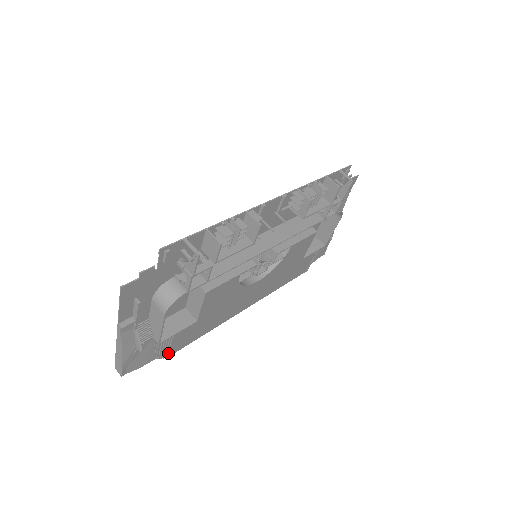
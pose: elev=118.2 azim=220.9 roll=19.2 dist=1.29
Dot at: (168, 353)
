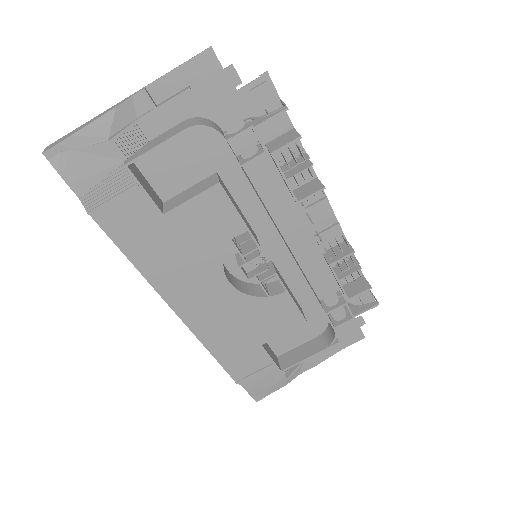
Dot at: (100, 205)
